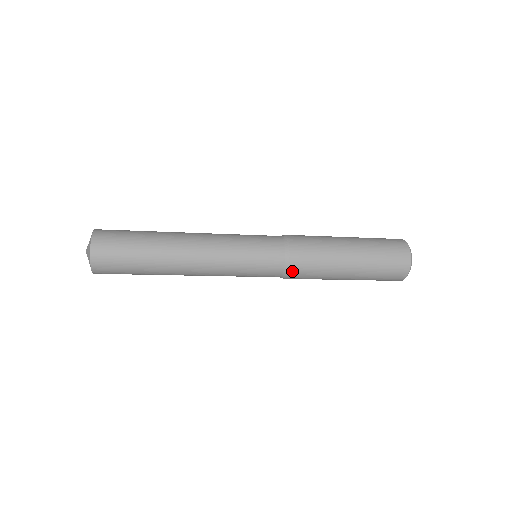
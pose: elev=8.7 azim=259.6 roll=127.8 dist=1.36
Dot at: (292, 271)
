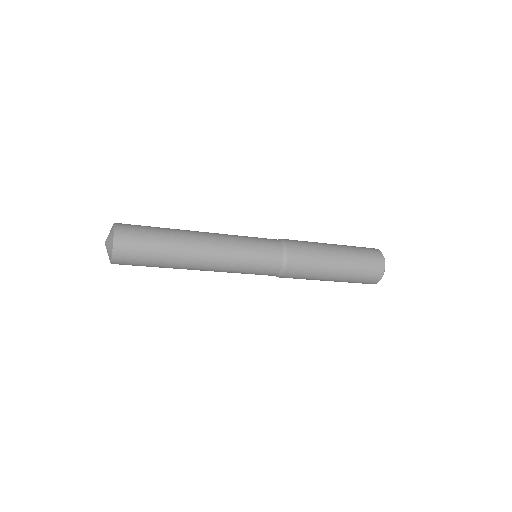
Dot at: (289, 268)
